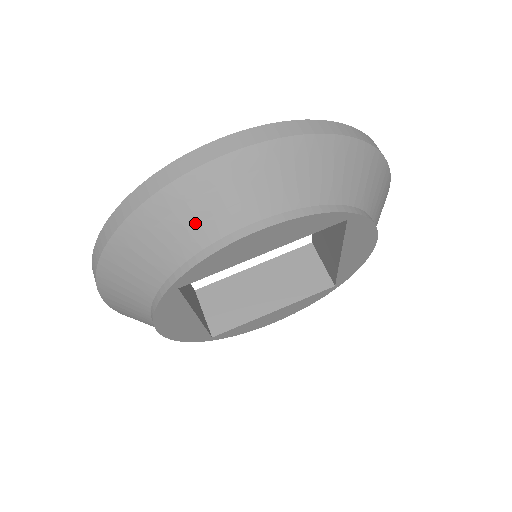
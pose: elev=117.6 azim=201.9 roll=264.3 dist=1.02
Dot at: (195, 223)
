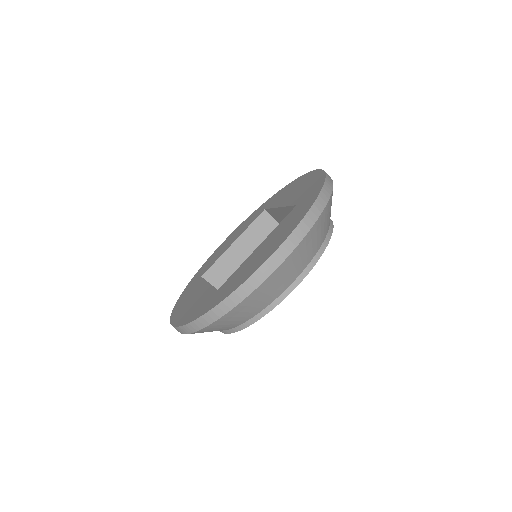
Dot at: (267, 297)
